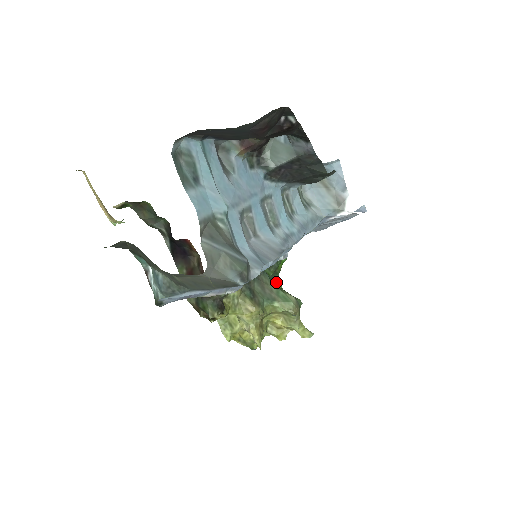
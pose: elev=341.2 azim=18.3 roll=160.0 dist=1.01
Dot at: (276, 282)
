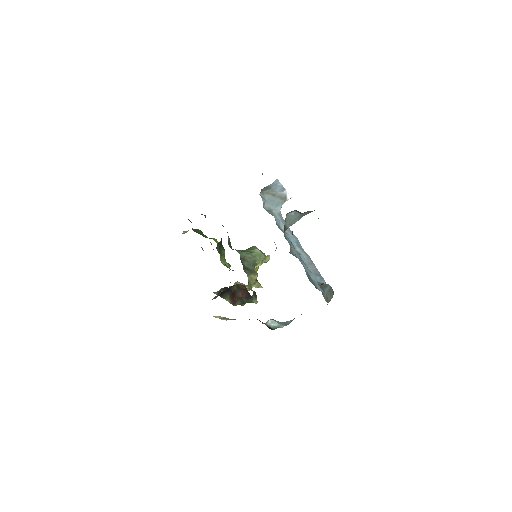
Dot at: (221, 242)
